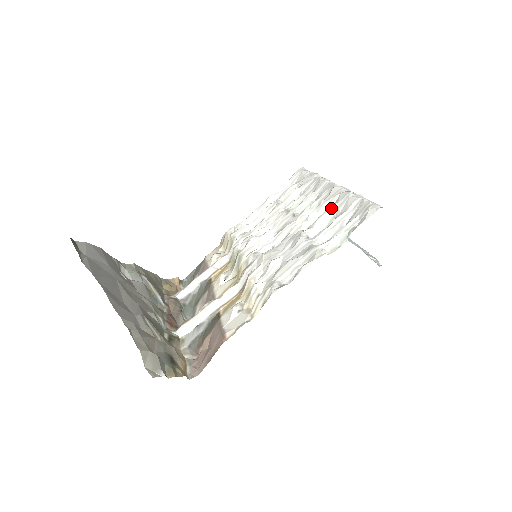
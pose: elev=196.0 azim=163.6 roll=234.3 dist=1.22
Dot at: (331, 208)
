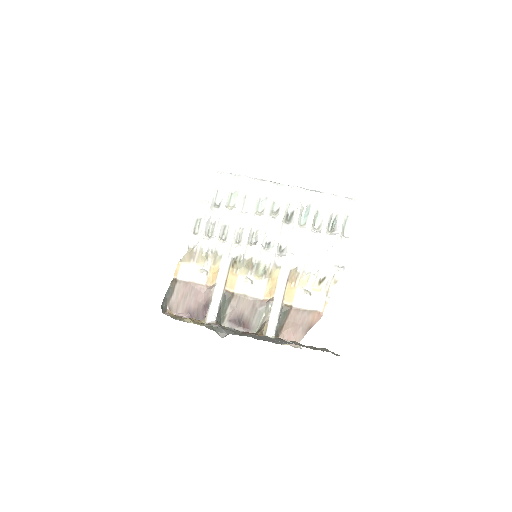
Dot at: (314, 207)
